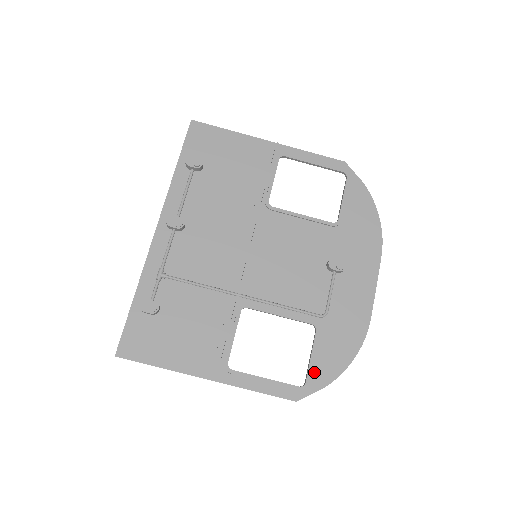
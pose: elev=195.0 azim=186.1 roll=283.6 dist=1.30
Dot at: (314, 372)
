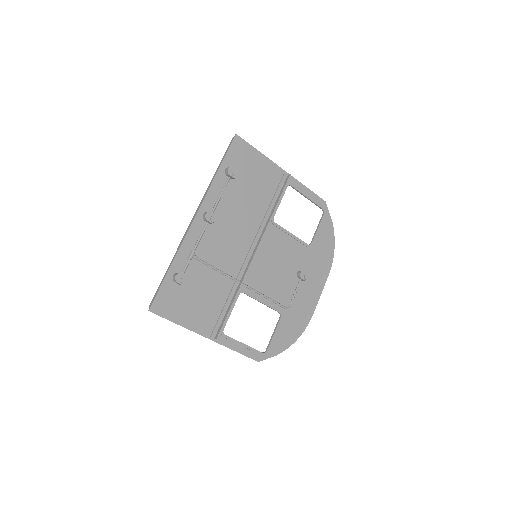
Dot at: (273, 344)
